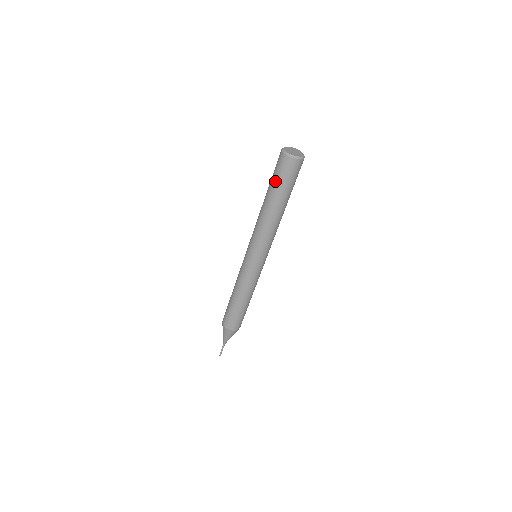
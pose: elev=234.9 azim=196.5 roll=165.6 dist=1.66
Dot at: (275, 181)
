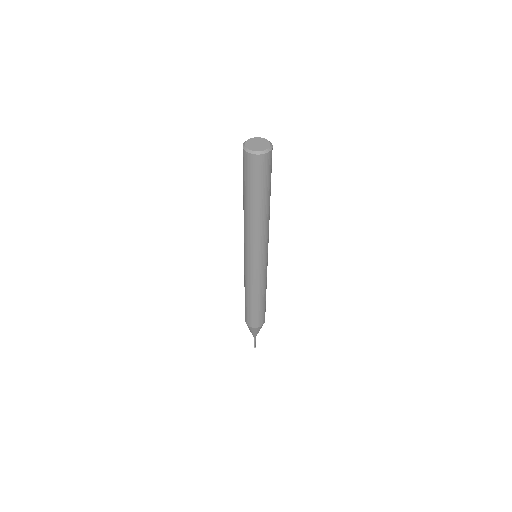
Dot at: (243, 179)
